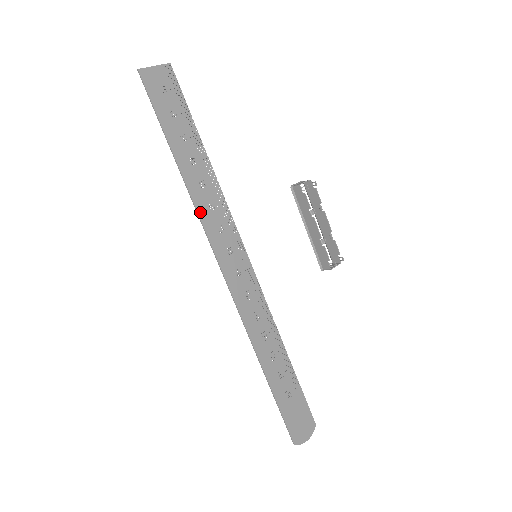
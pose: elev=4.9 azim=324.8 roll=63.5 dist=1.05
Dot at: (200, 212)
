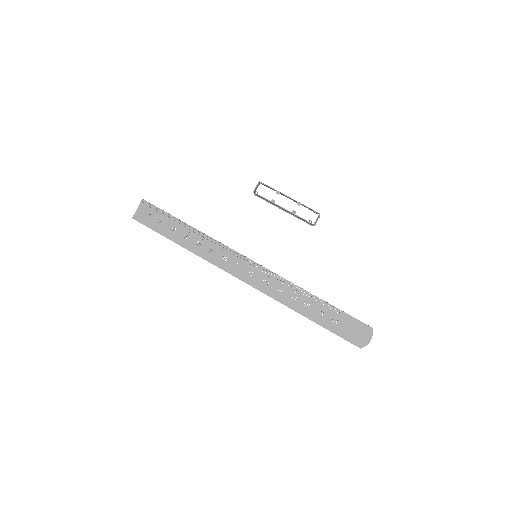
Dot at: (207, 259)
